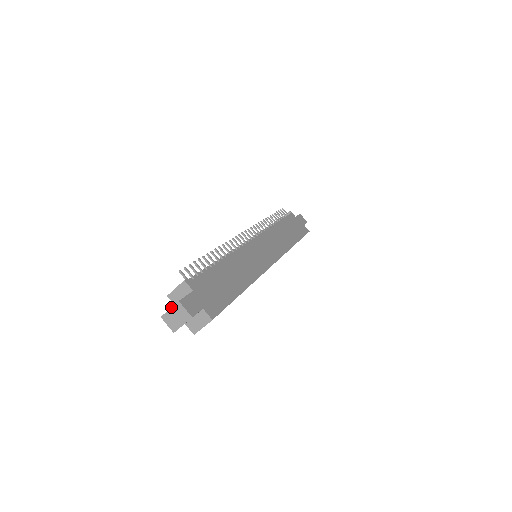
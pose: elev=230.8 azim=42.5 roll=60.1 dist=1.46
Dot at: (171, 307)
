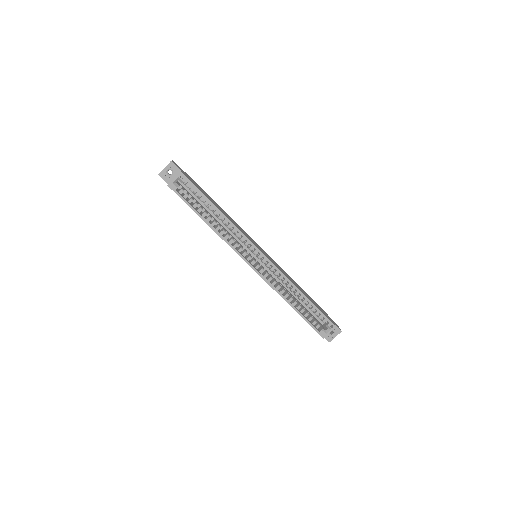
Dot at: occluded
